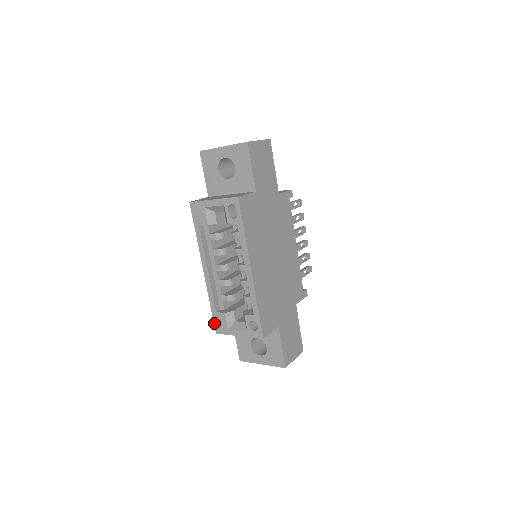
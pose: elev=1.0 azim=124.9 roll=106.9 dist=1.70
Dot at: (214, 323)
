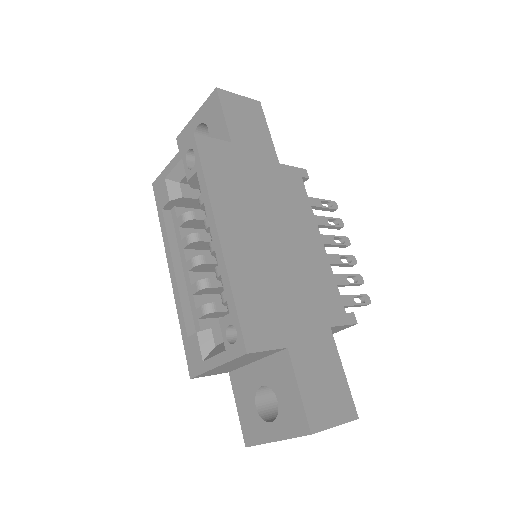
Dot at: (187, 360)
